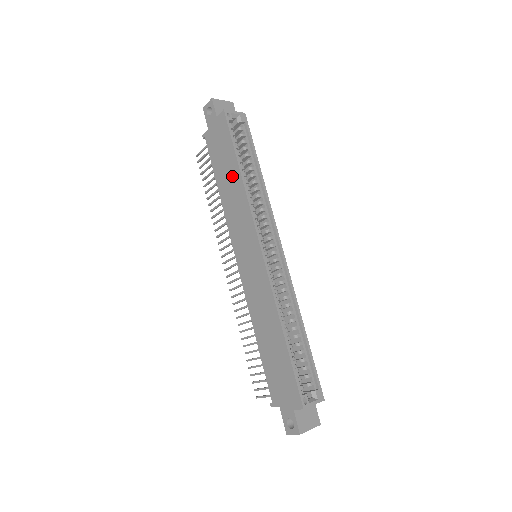
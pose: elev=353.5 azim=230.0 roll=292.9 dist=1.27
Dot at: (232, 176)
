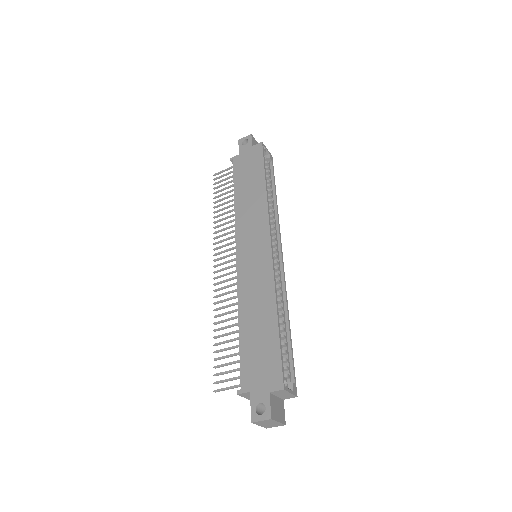
Dot at: (255, 187)
